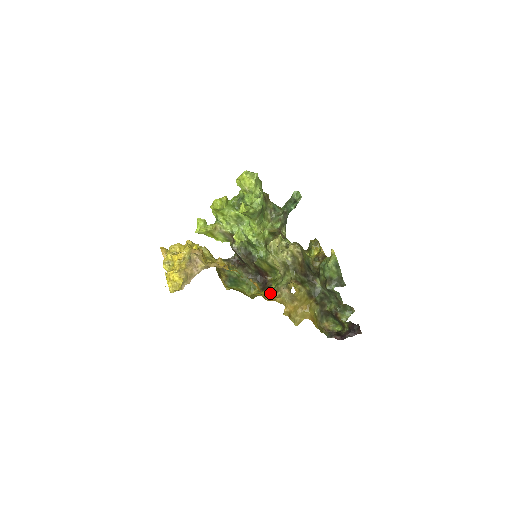
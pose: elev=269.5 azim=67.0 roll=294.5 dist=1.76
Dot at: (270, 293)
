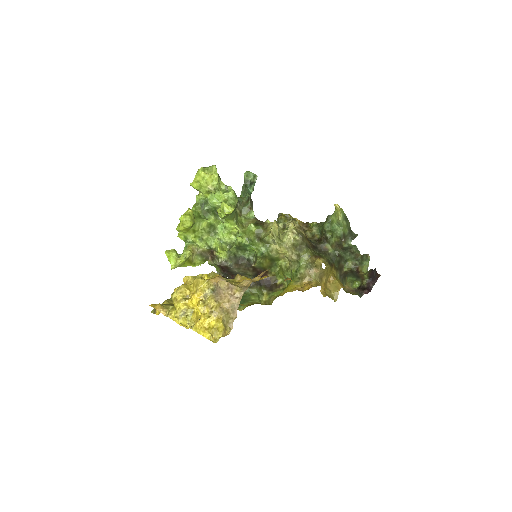
Dot at: (297, 284)
